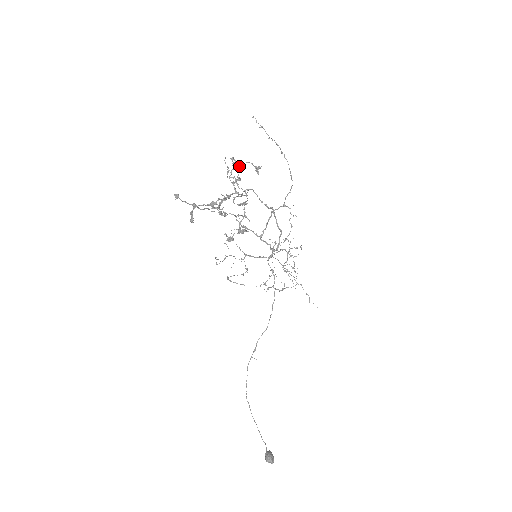
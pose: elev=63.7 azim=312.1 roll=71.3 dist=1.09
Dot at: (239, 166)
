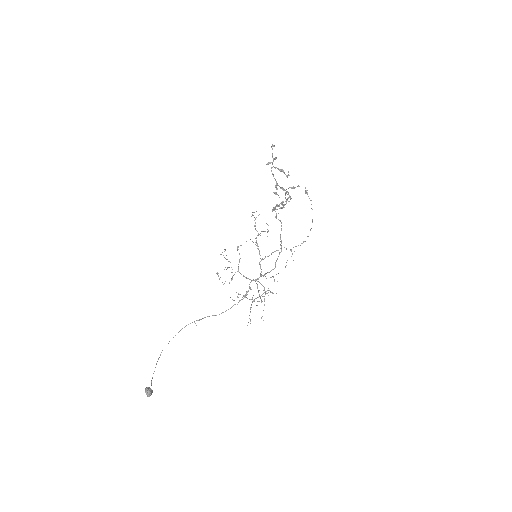
Dot at: occluded
